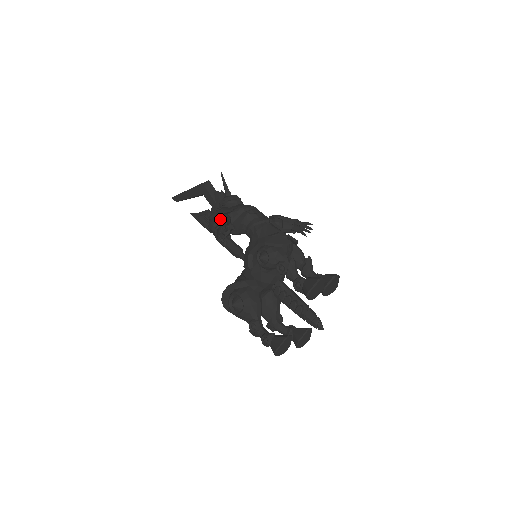
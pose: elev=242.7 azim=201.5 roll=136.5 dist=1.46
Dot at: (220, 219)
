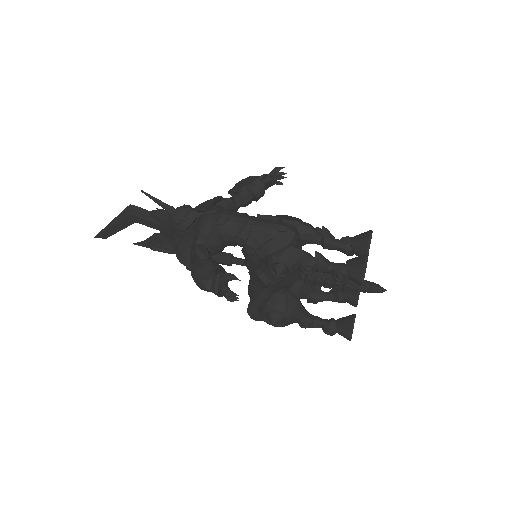
Dot at: (205, 271)
